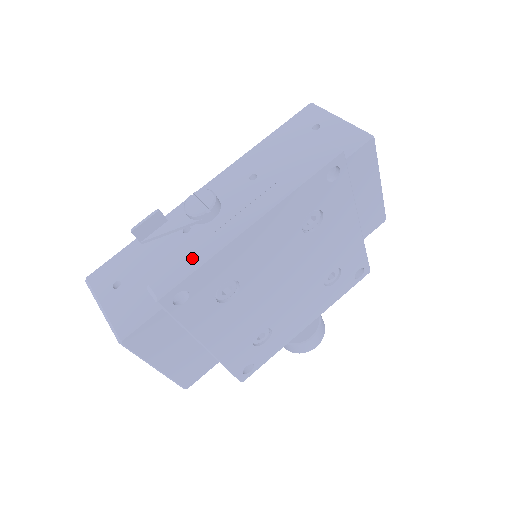
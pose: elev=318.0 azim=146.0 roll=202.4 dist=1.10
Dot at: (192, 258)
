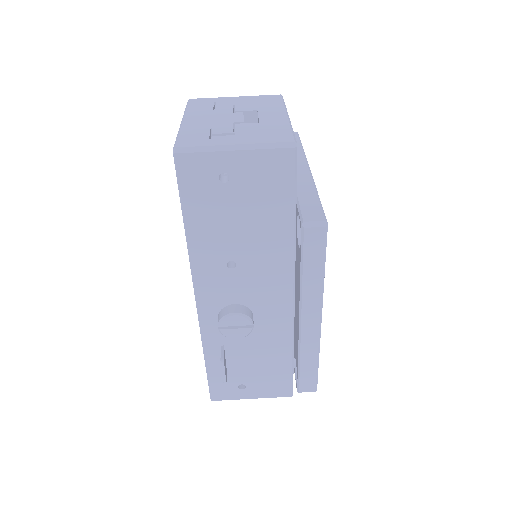
Dot at: (307, 365)
